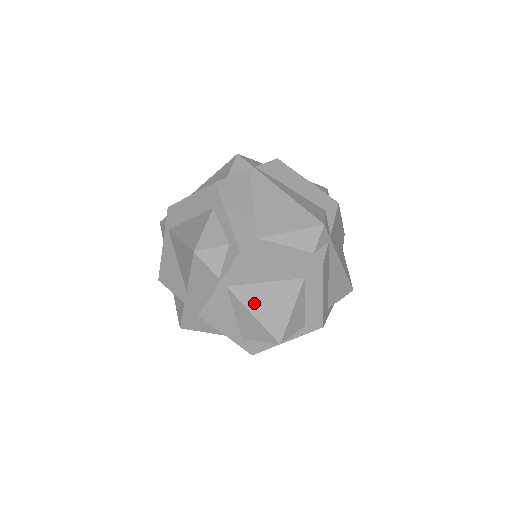
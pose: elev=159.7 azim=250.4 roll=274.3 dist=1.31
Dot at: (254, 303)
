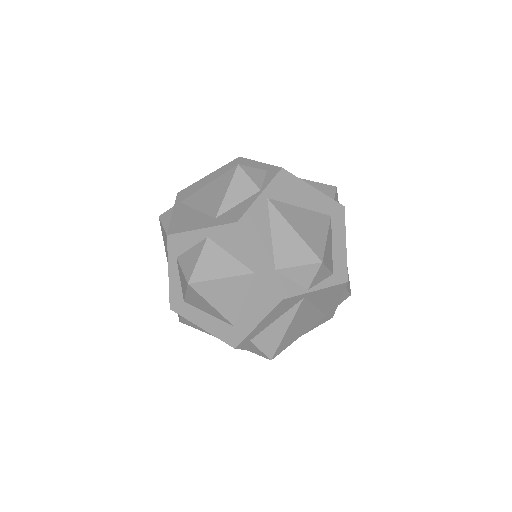
Dot at: (293, 219)
